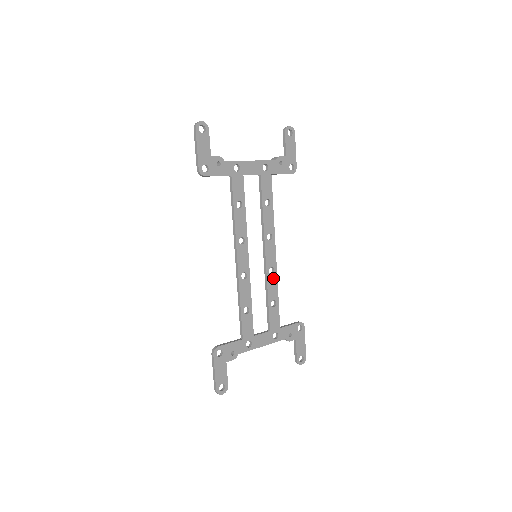
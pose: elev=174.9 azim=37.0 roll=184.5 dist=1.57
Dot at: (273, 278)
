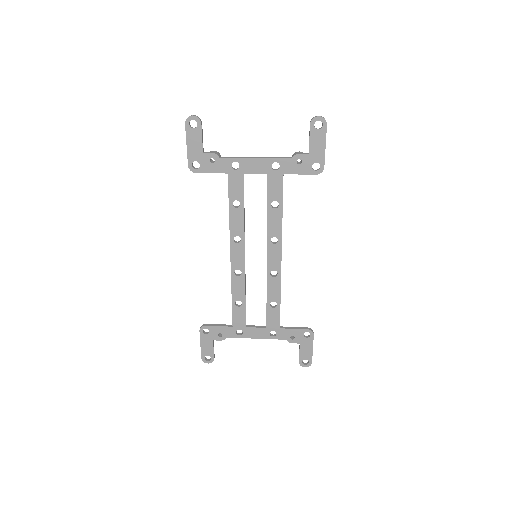
Dot at: (275, 281)
